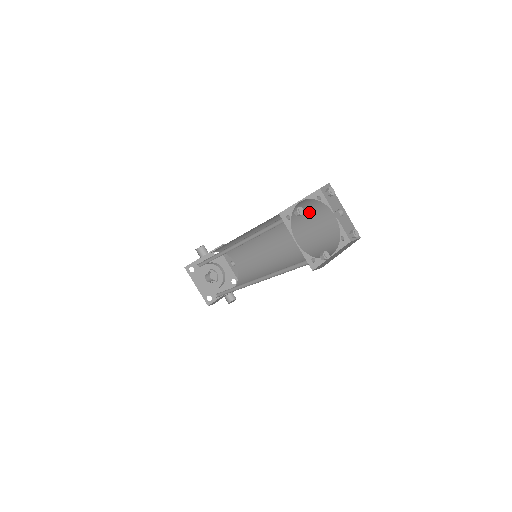
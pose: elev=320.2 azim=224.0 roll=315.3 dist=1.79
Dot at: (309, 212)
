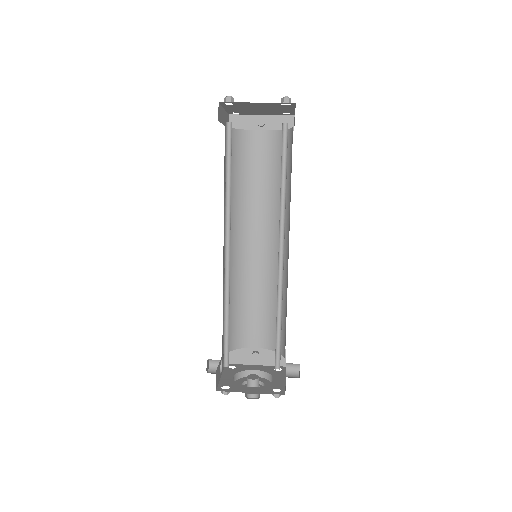
Dot at: (244, 158)
